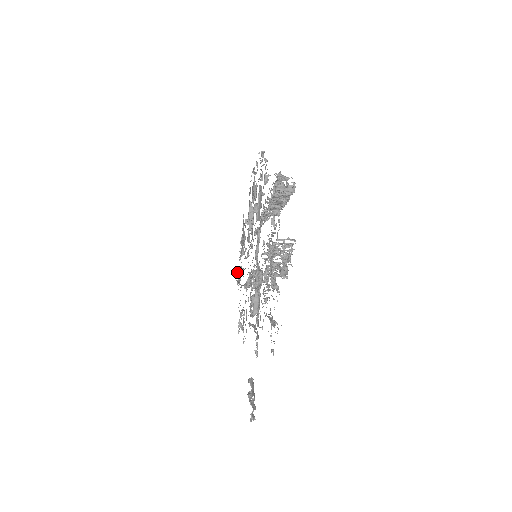
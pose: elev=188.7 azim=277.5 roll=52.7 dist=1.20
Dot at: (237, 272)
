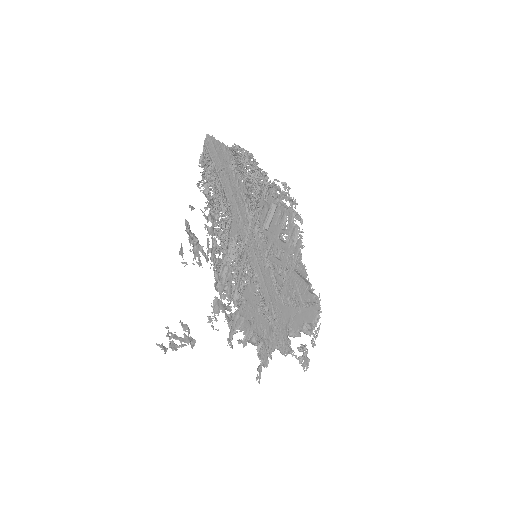
Dot at: (299, 347)
